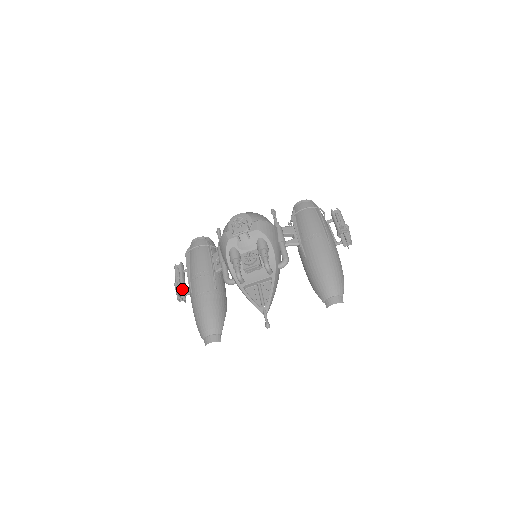
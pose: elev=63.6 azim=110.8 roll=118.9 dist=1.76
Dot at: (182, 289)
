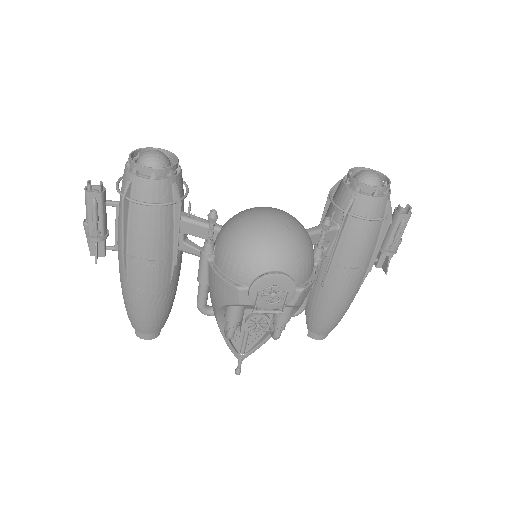
Dot at: (101, 242)
